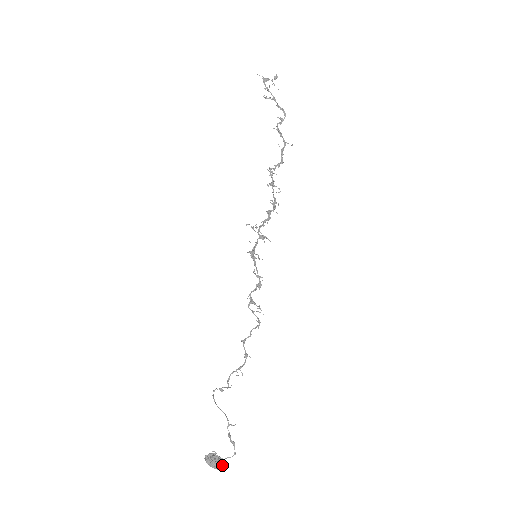
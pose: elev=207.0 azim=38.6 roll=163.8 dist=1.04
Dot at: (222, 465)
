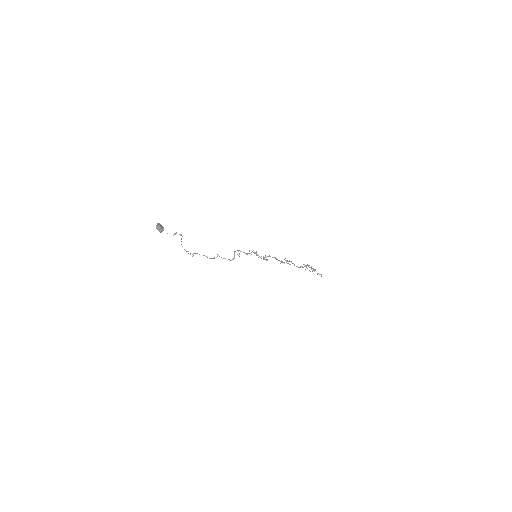
Dot at: (162, 227)
